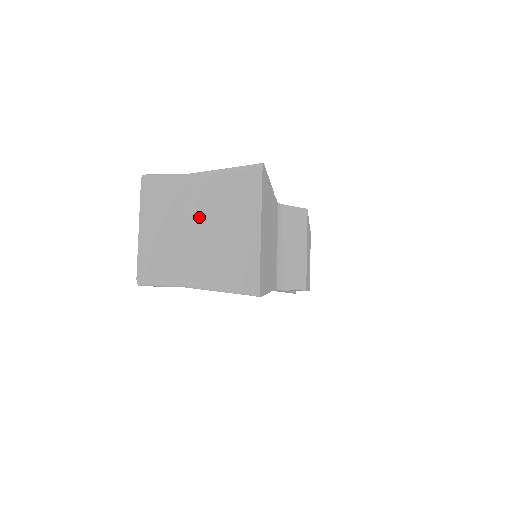
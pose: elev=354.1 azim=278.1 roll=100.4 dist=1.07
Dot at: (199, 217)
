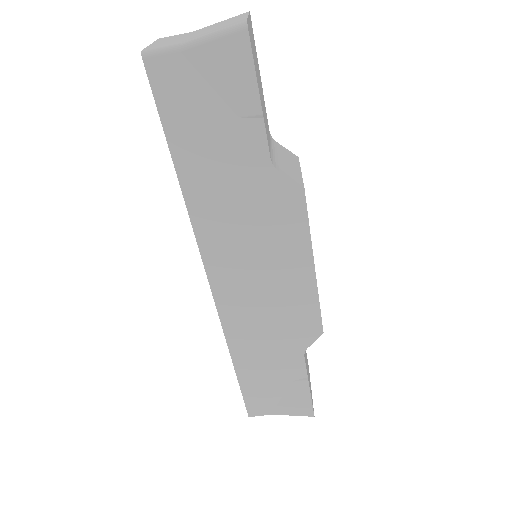
Dot at: (200, 31)
